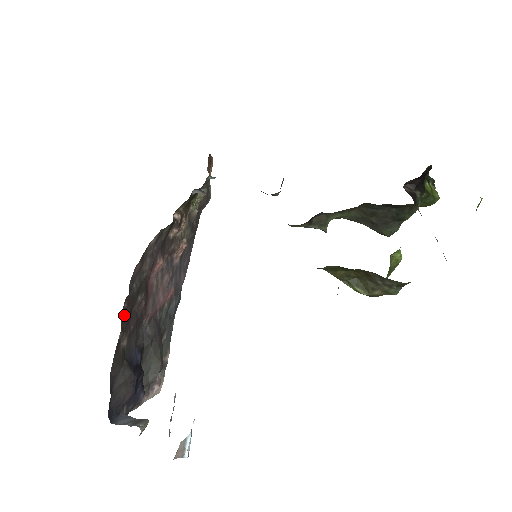
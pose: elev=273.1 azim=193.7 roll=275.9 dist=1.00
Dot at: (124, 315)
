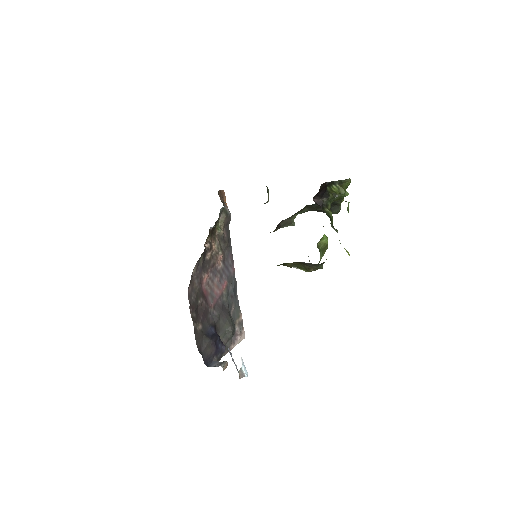
Dot at: (193, 315)
